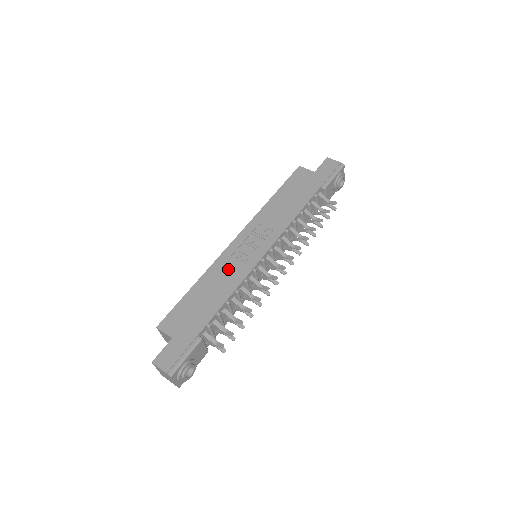
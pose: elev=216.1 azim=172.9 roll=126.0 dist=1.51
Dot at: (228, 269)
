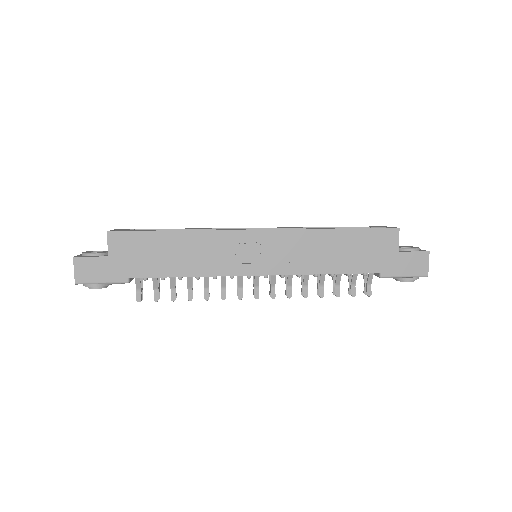
Dot at: (215, 251)
